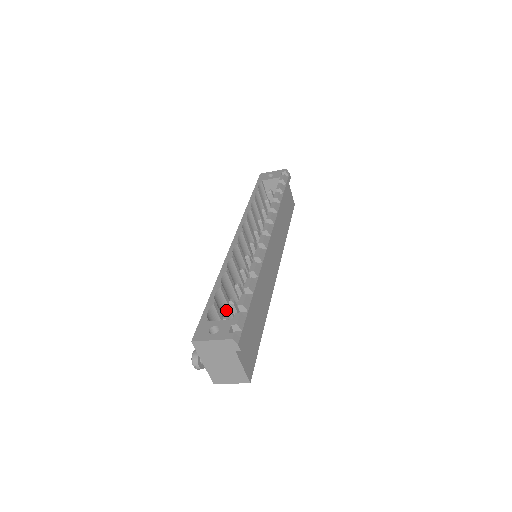
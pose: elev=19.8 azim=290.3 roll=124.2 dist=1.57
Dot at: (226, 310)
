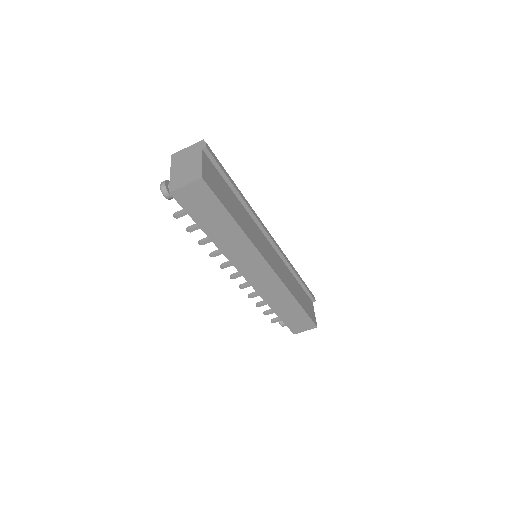
Dot at: occluded
